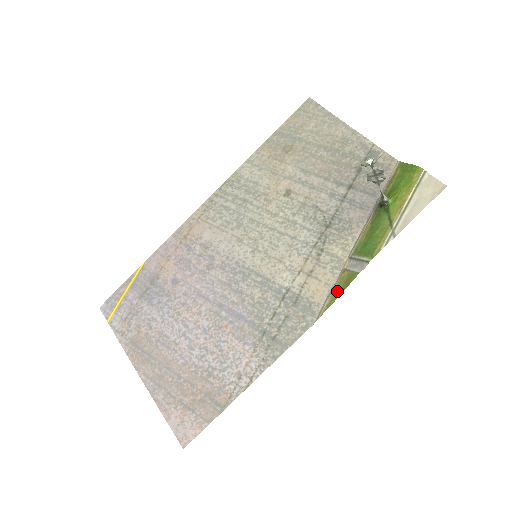
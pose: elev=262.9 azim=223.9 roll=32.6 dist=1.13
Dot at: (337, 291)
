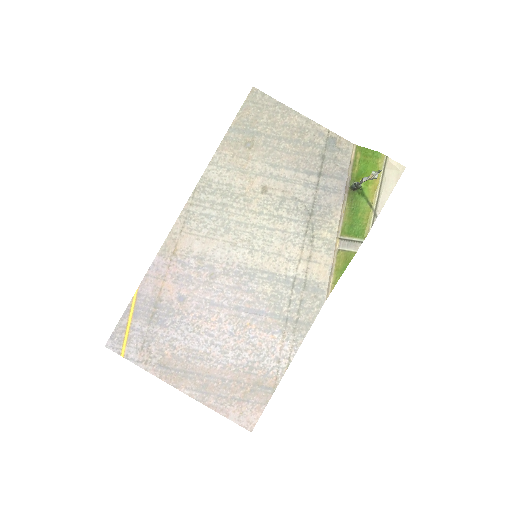
Dot at: (339, 270)
